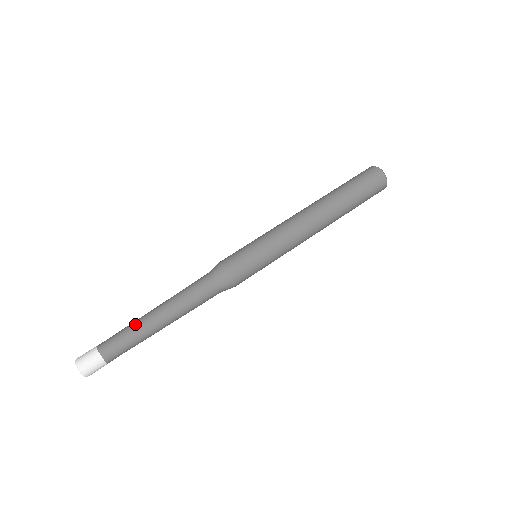
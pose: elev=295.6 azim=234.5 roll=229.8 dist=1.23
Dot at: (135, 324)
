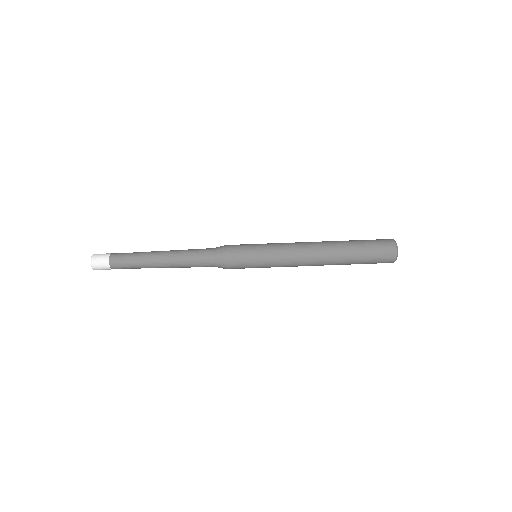
Dot at: (142, 260)
